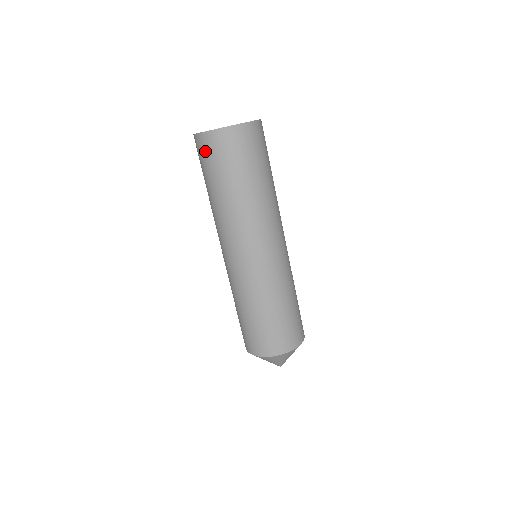
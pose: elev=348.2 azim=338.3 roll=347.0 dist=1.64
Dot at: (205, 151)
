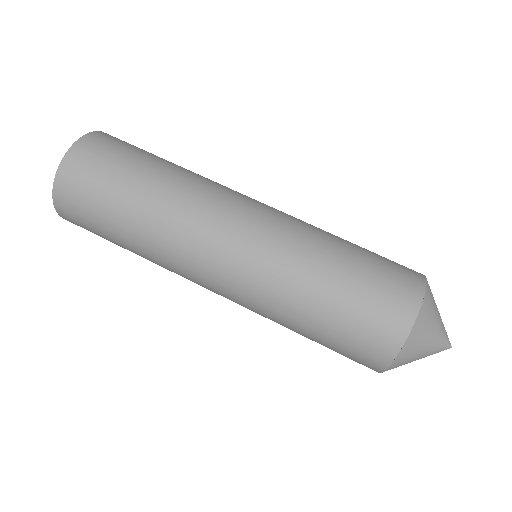
Dot at: (77, 222)
